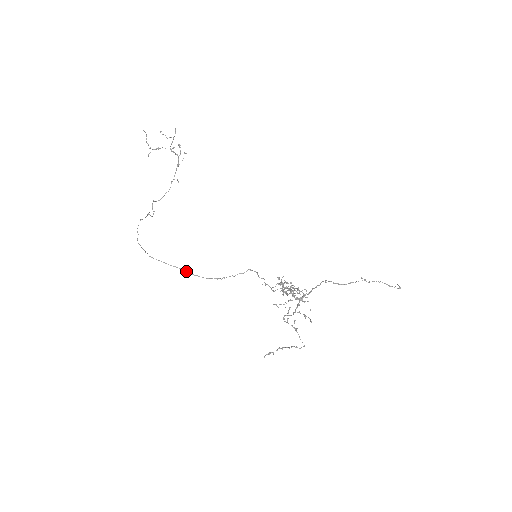
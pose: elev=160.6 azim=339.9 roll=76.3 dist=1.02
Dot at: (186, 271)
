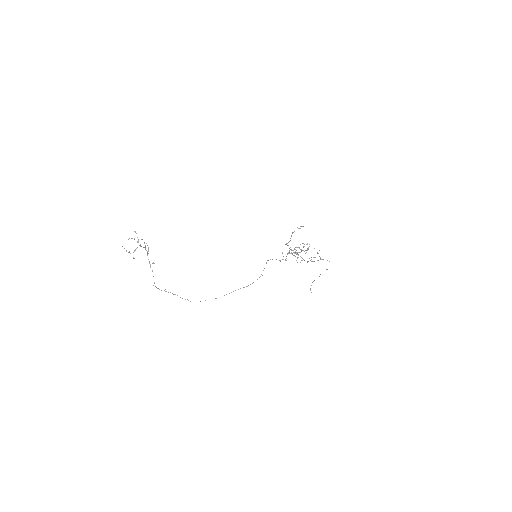
Dot at: occluded
